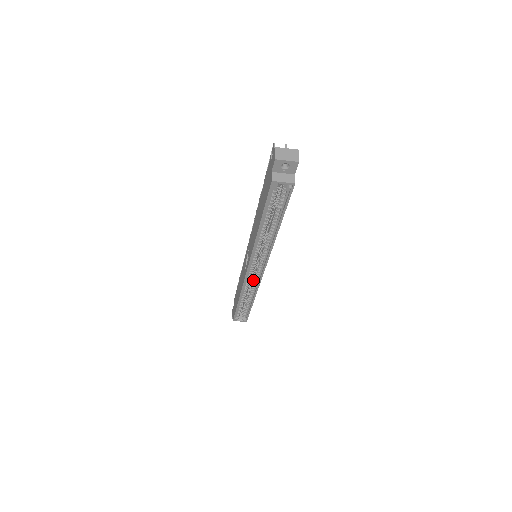
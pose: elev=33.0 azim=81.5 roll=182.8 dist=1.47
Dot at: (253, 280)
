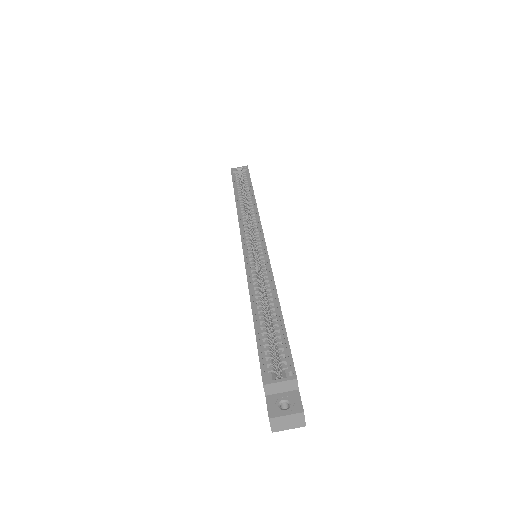
Dot at: (260, 265)
